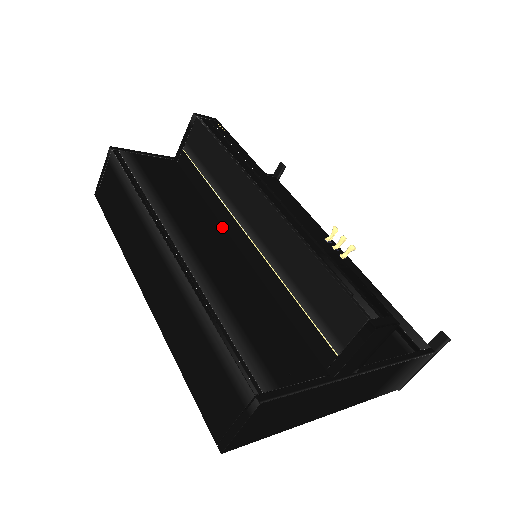
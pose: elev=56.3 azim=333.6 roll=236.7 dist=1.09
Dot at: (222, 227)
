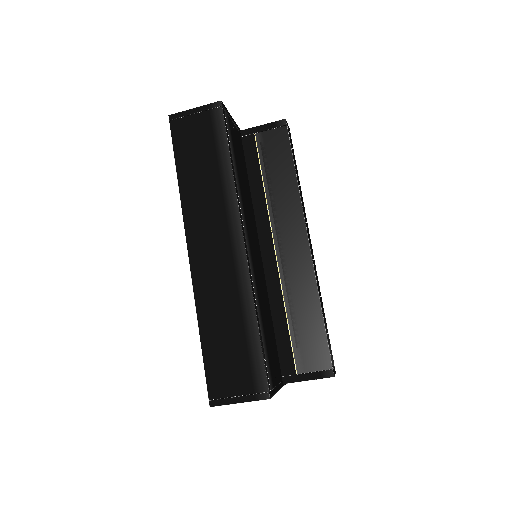
Dot at: (256, 228)
